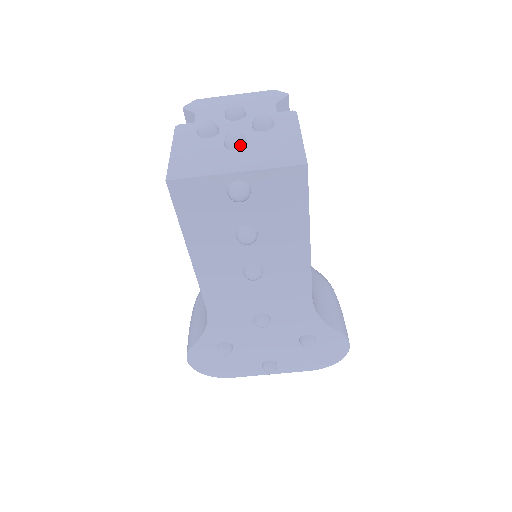
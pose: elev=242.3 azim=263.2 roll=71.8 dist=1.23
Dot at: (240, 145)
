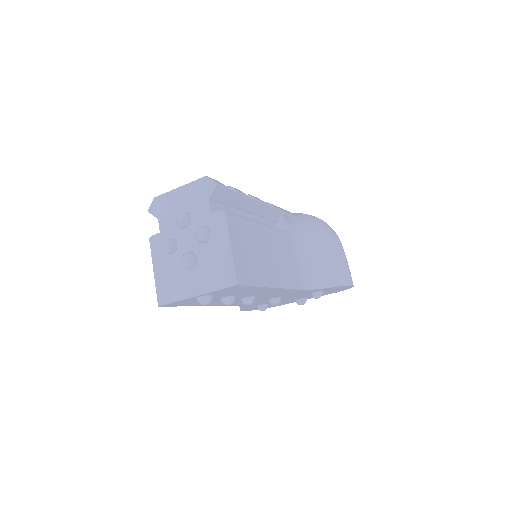
Dot at: (192, 266)
